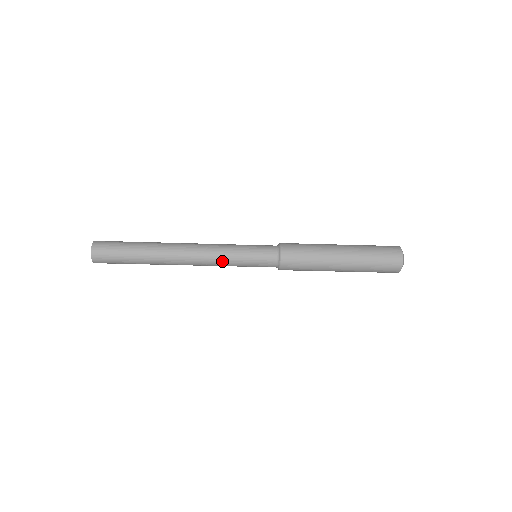
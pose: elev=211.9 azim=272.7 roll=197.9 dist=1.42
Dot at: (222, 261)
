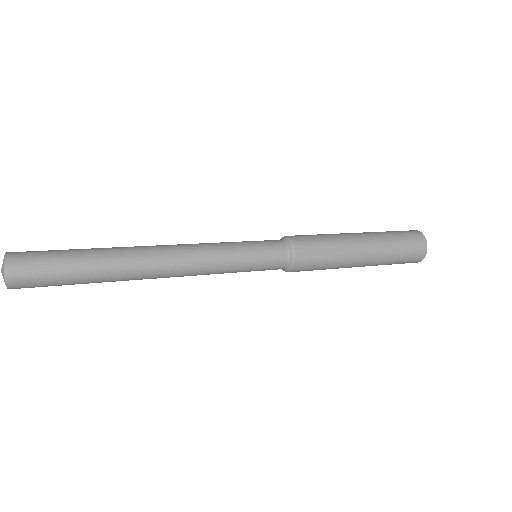
Dot at: occluded
